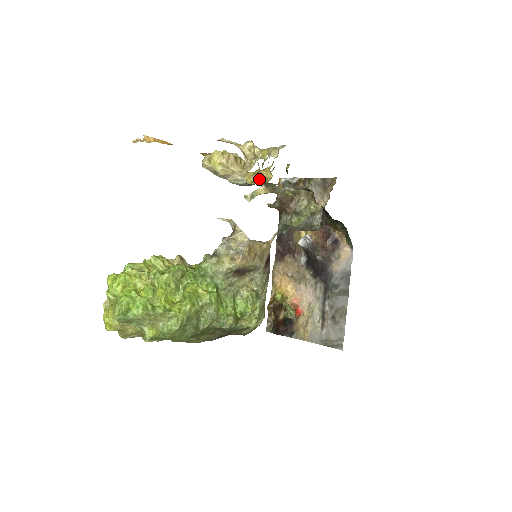
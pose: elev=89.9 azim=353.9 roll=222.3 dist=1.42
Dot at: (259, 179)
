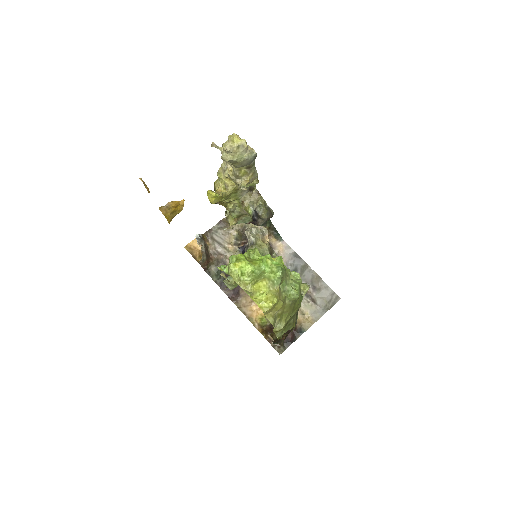
Dot at: (224, 192)
